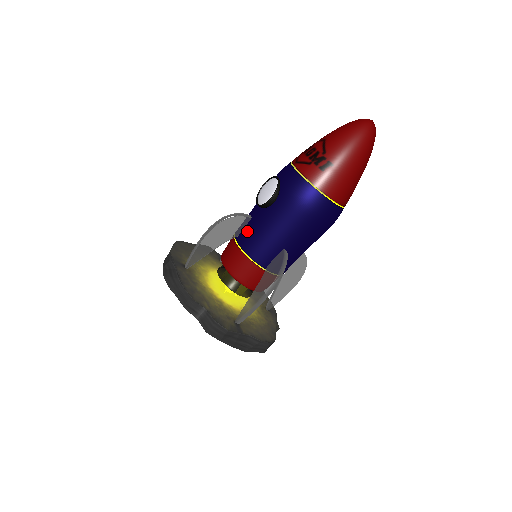
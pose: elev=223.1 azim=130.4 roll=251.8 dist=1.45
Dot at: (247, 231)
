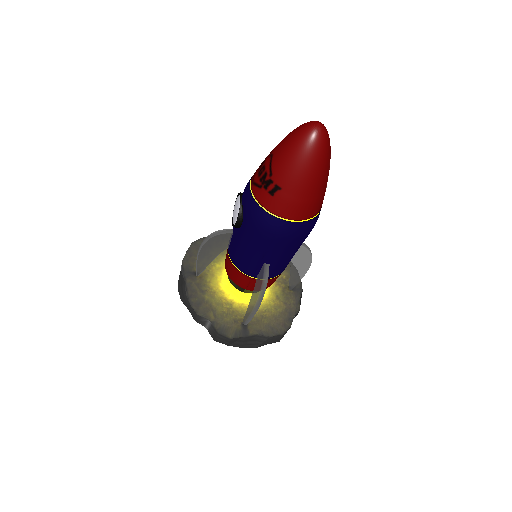
Dot at: (232, 246)
